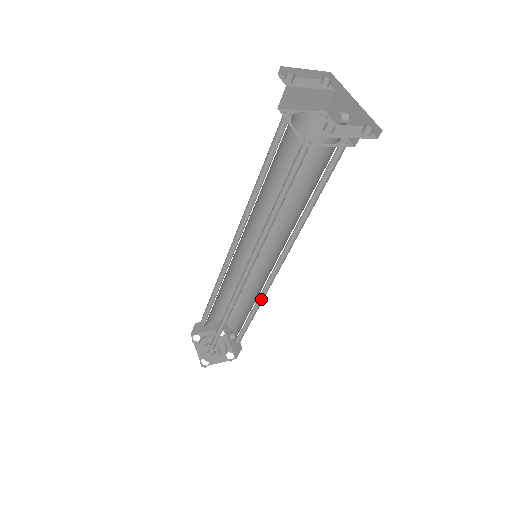
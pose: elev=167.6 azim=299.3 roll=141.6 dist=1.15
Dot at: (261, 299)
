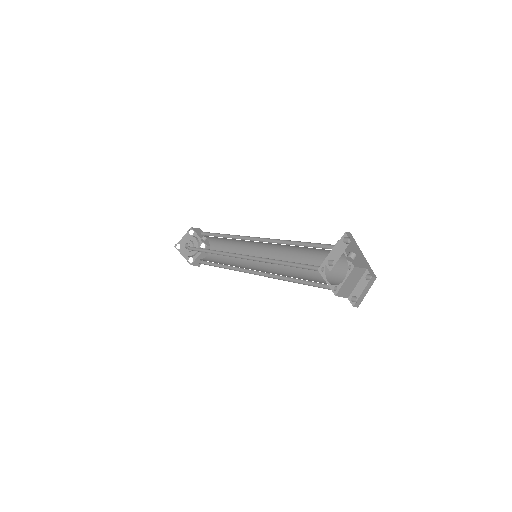
Dot at: occluded
